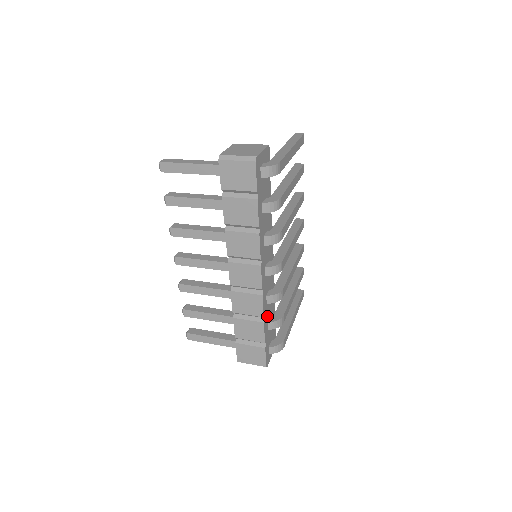
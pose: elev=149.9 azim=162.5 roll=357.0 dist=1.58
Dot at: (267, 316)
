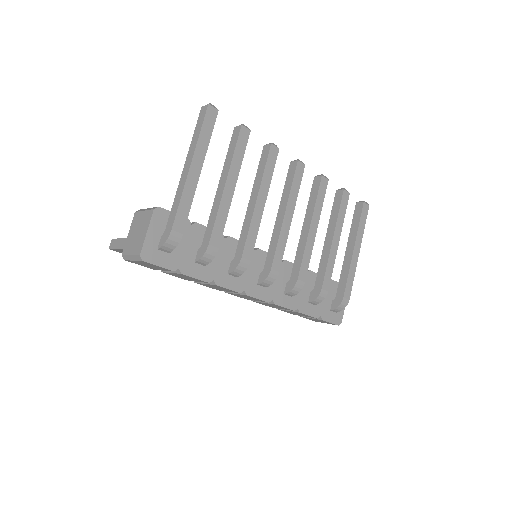
Dot at: (303, 300)
